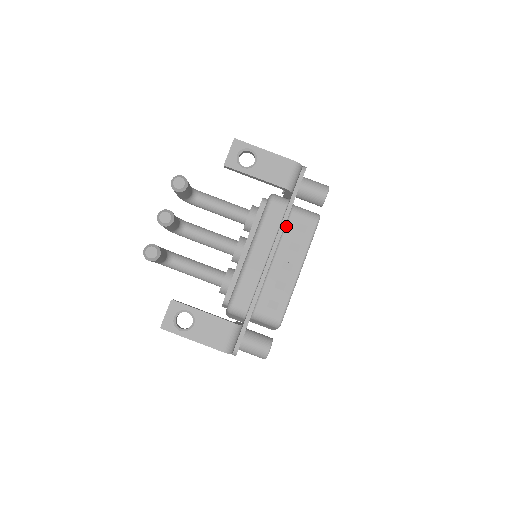
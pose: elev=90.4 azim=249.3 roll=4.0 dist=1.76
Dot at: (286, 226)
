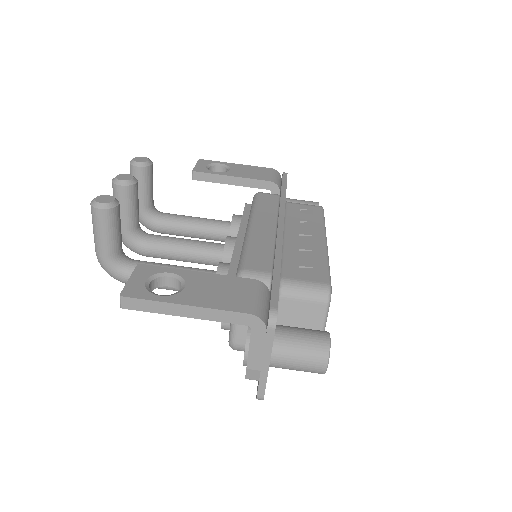
Dot at: (286, 211)
